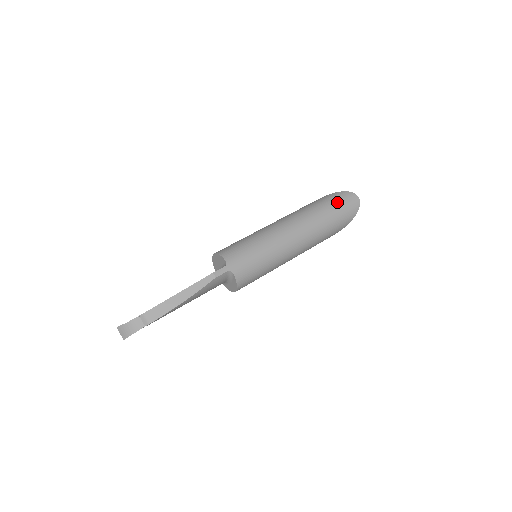
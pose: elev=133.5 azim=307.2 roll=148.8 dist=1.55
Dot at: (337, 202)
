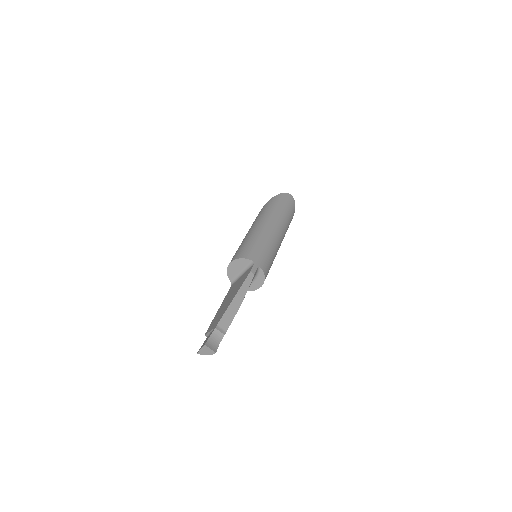
Dot at: (283, 201)
